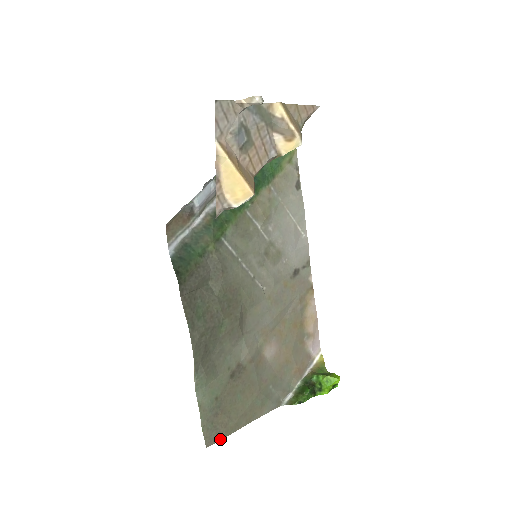
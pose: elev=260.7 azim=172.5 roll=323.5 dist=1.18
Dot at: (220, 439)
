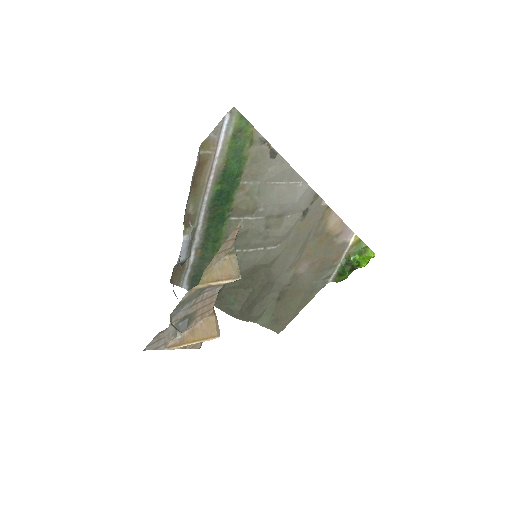
Dot at: occluded
